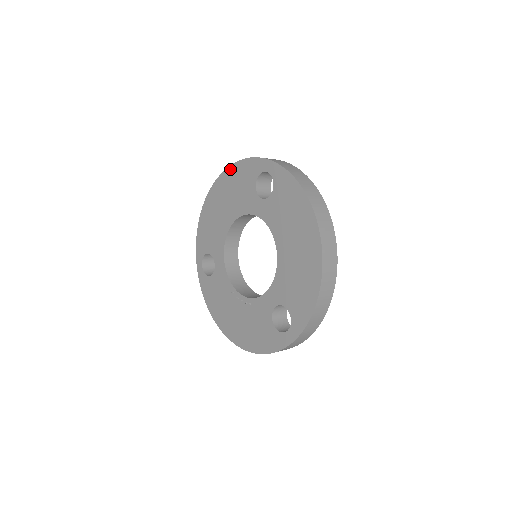
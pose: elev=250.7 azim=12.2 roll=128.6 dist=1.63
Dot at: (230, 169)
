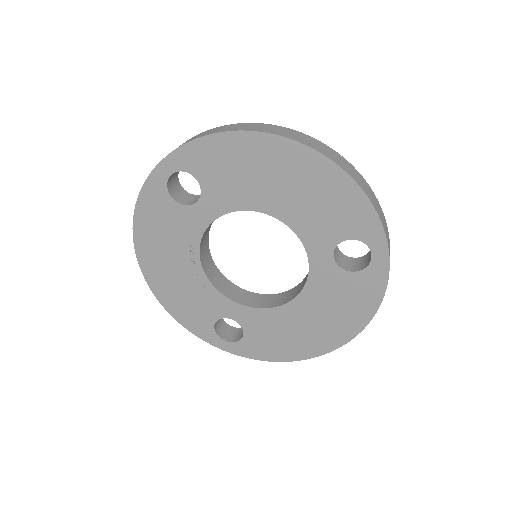
Dot at: (343, 177)
